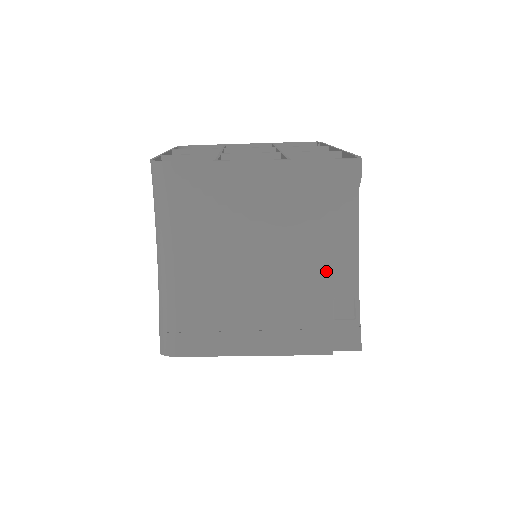
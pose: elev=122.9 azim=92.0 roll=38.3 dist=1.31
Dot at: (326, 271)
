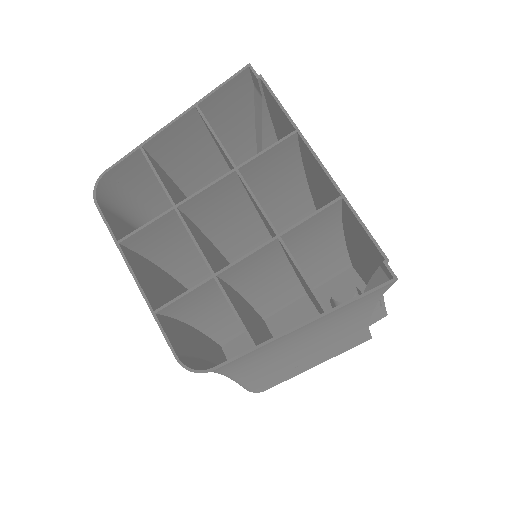
Dot at: (362, 317)
